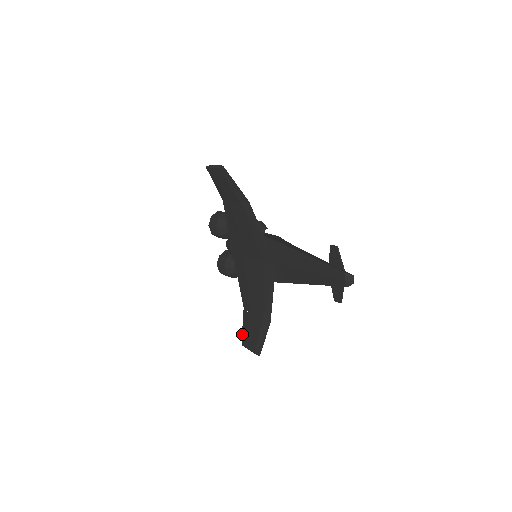
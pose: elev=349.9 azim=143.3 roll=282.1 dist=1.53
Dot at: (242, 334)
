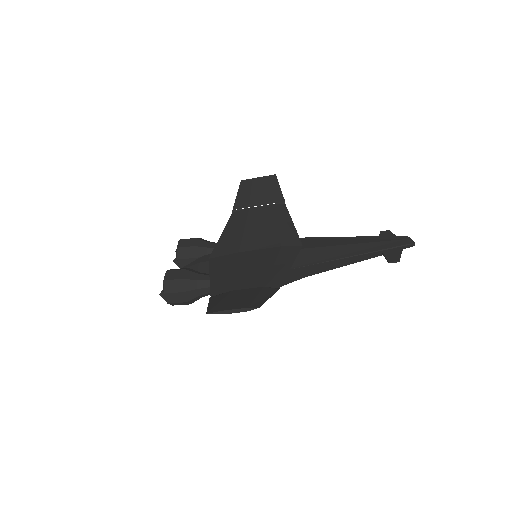
Dot at: (208, 307)
